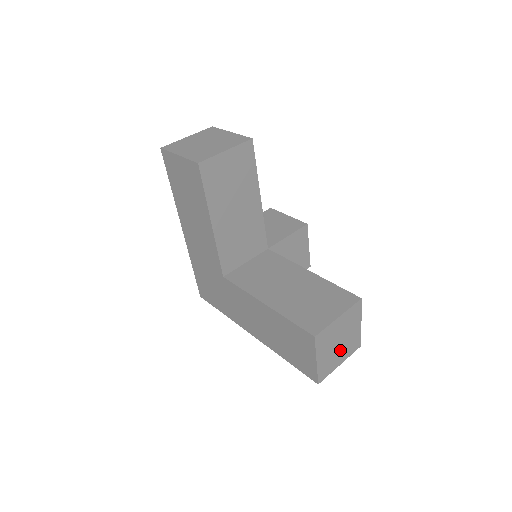
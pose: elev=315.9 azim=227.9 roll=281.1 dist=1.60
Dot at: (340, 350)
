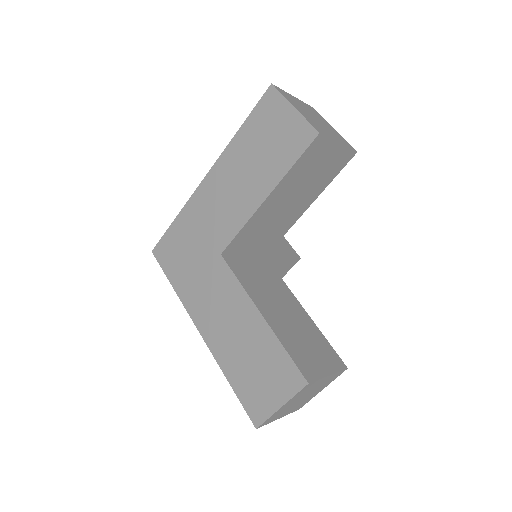
Dot at: (294, 405)
